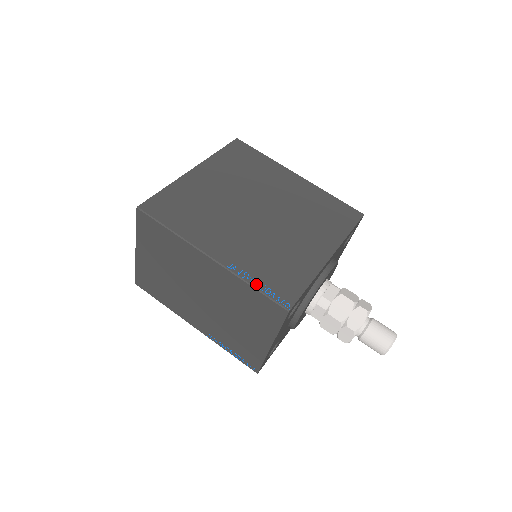
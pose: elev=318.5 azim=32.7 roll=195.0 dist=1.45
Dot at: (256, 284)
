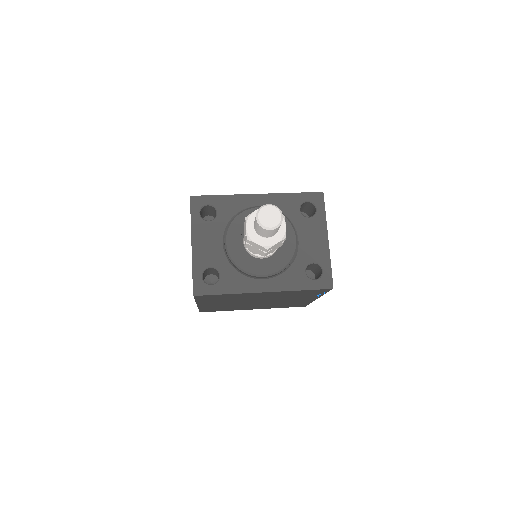
Dot at: occluded
